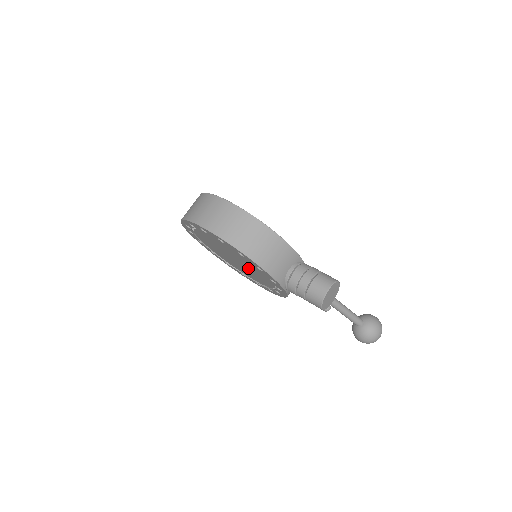
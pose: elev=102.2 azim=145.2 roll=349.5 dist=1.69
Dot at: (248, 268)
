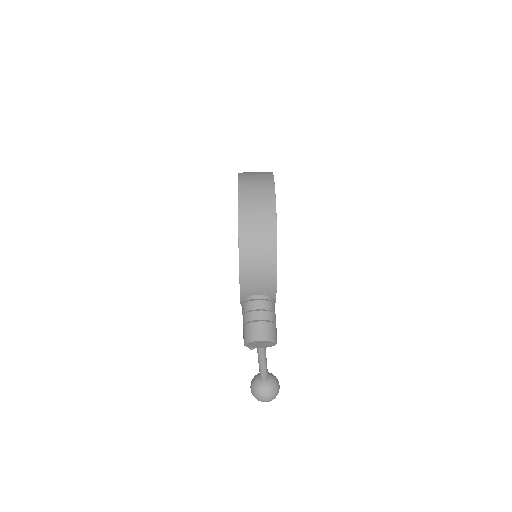
Dot at: occluded
